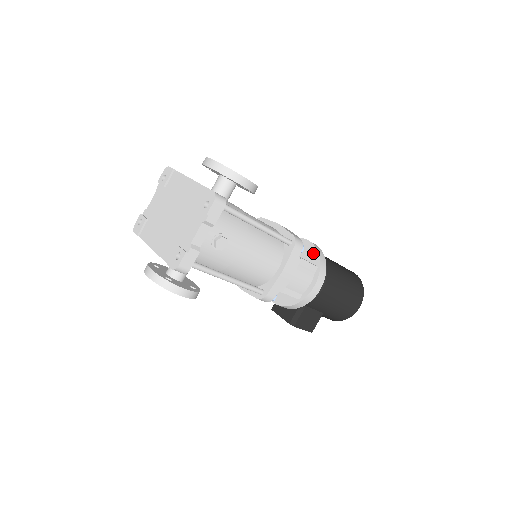
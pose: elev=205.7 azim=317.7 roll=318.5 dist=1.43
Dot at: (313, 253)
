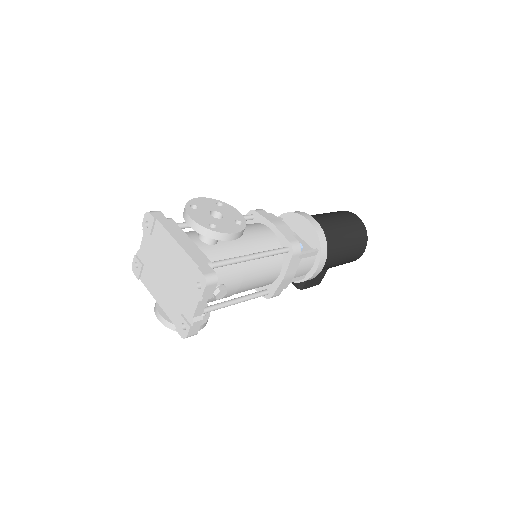
Dot at: (312, 234)
